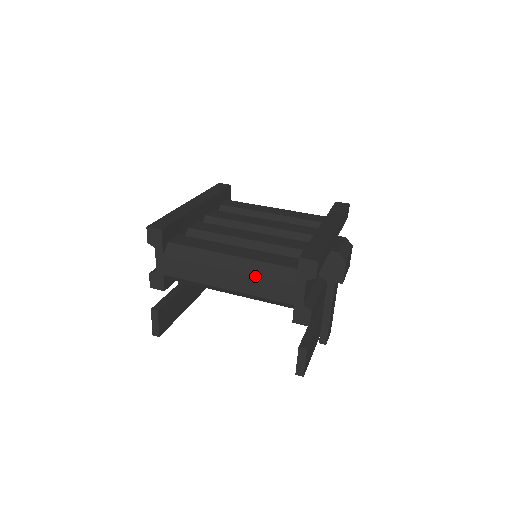
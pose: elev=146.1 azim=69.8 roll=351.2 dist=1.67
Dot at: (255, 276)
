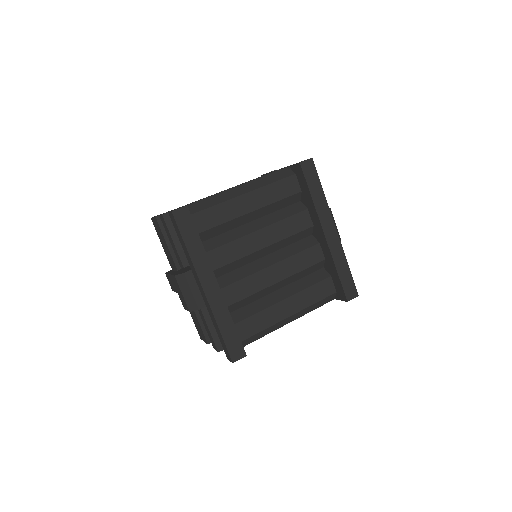
Dot at: occluded
